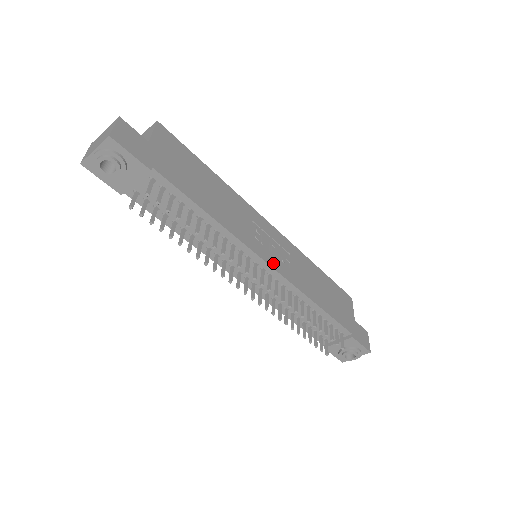
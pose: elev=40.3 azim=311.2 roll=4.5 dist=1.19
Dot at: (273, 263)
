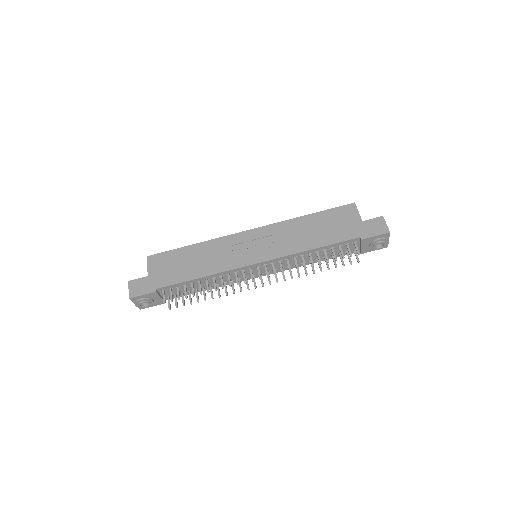
Dot at: (259, 259)
